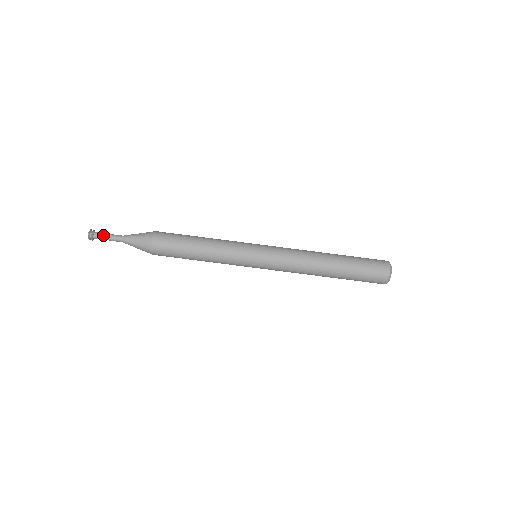
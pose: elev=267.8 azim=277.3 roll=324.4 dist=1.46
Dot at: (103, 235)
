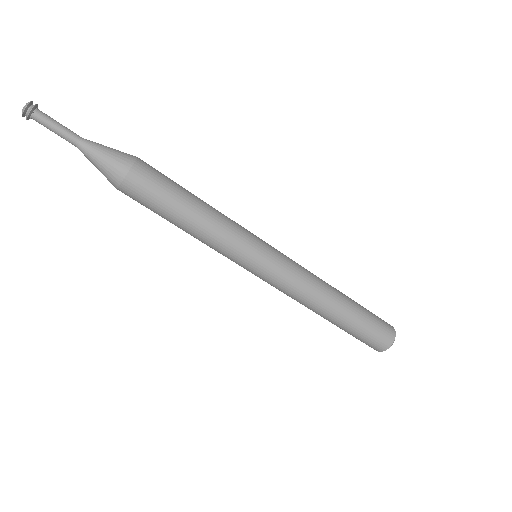
Dot at: (50, 121)
